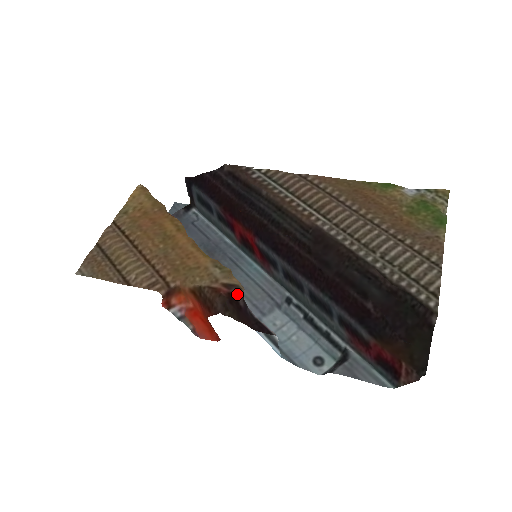
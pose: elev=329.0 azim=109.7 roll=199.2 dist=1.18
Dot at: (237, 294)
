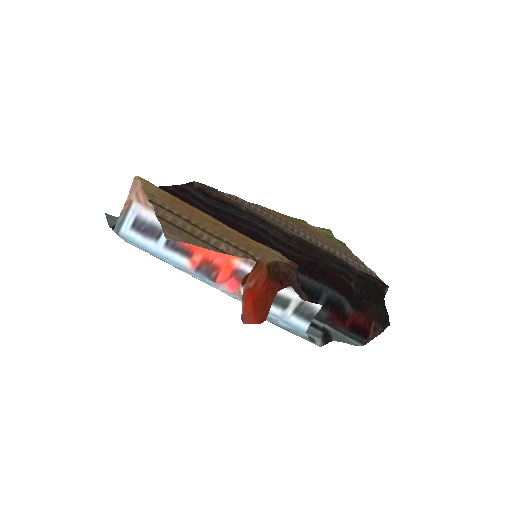
Dot at: occluded
